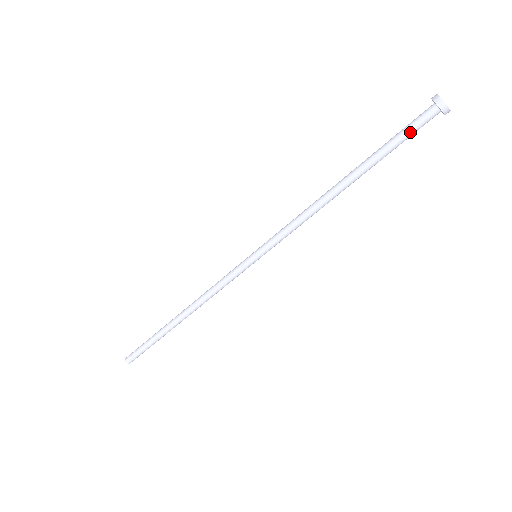
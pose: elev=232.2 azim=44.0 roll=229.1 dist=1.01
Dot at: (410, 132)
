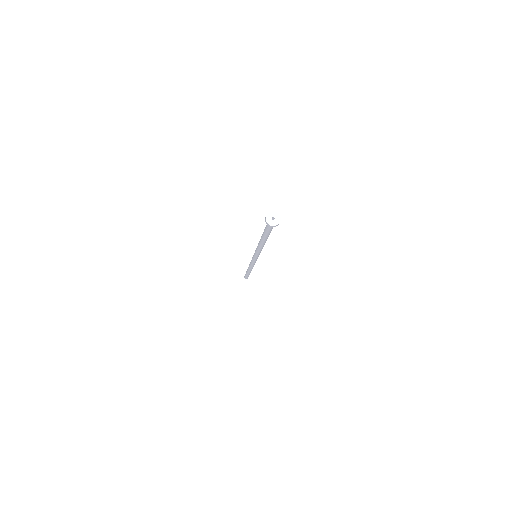
Dot at: (269, 230)
